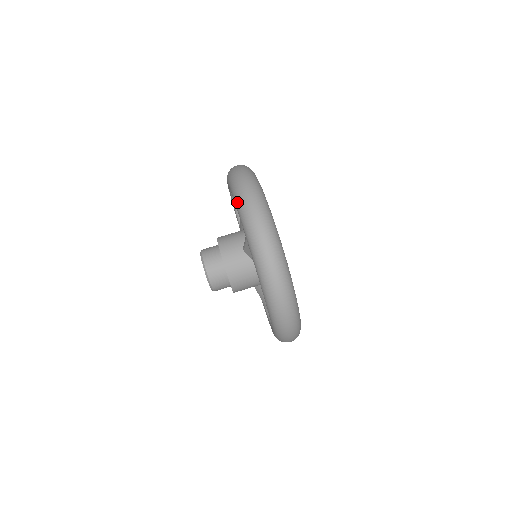
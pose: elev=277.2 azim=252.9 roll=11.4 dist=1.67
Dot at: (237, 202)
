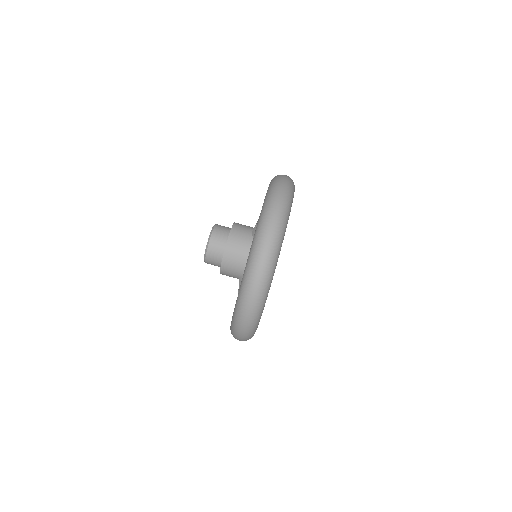
Dot at: (272, 180)
